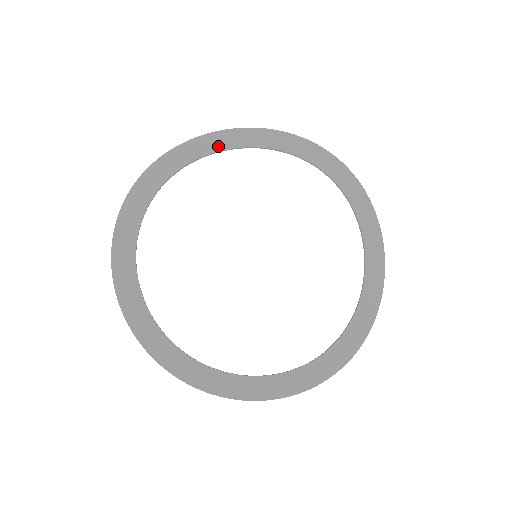
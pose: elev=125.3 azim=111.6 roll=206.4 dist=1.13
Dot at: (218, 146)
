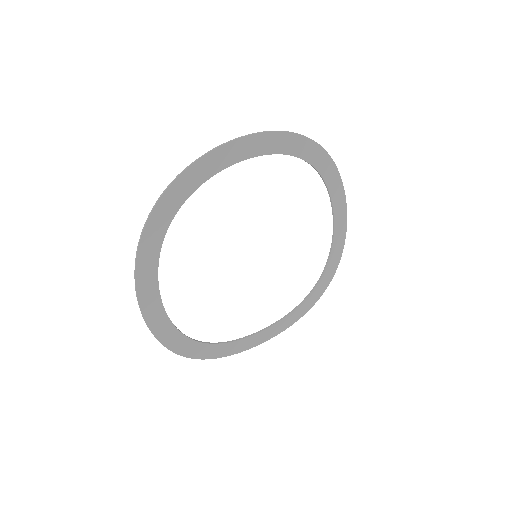
Dot at: (166, 221)
